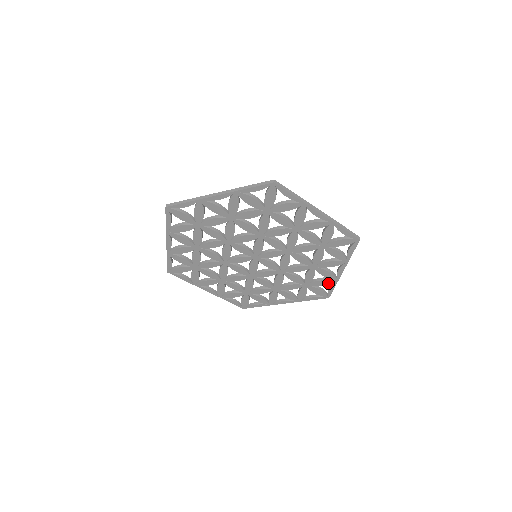
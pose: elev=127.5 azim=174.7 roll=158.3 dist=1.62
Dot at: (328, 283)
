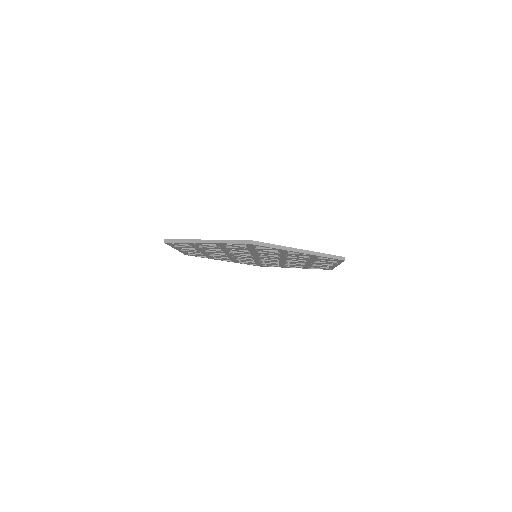
Dot at: (274, 266)
